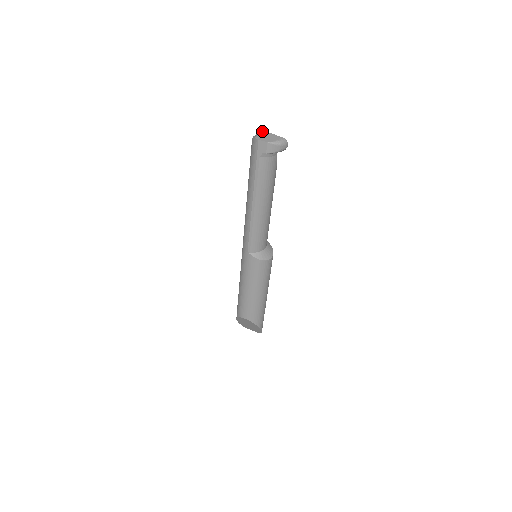
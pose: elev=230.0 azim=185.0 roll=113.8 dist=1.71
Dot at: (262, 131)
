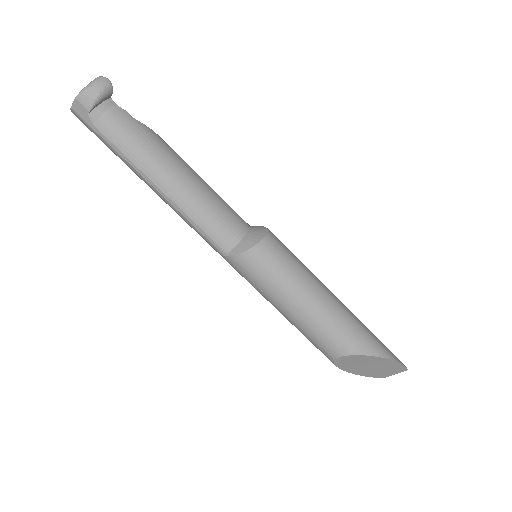
Dot at: occluded
